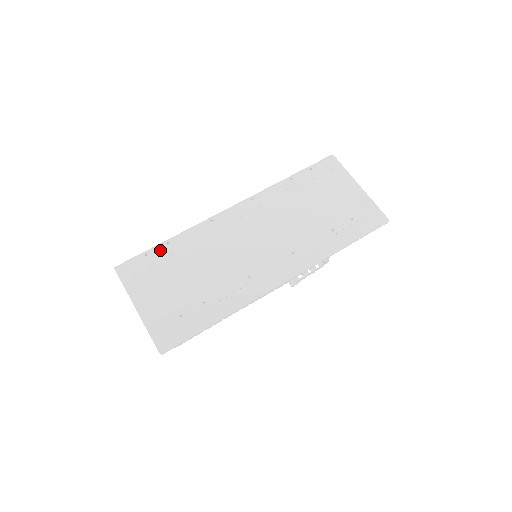
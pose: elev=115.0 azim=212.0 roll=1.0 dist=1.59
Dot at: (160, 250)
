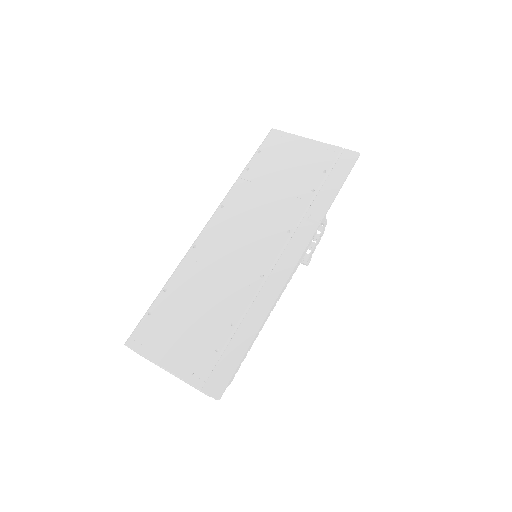
Dot at: (160, 302)
